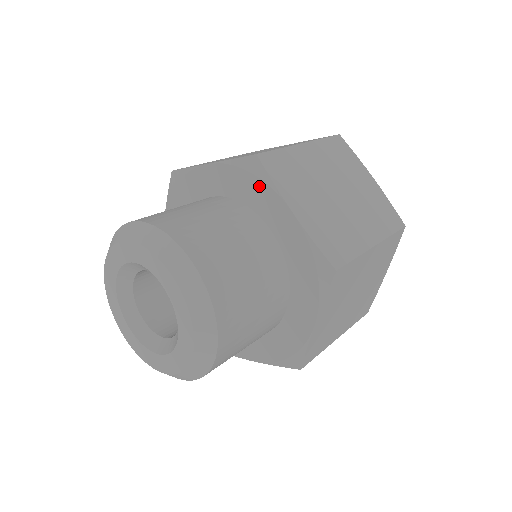
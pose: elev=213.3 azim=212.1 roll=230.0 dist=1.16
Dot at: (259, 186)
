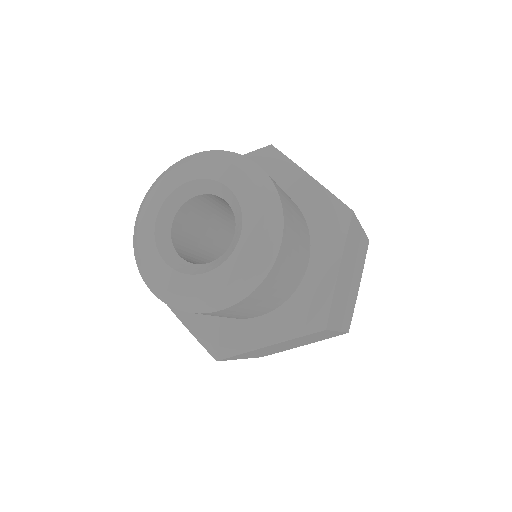
Dot at: (276, 165)
